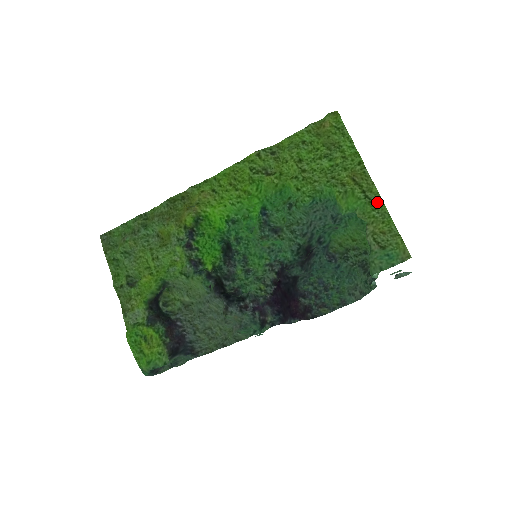
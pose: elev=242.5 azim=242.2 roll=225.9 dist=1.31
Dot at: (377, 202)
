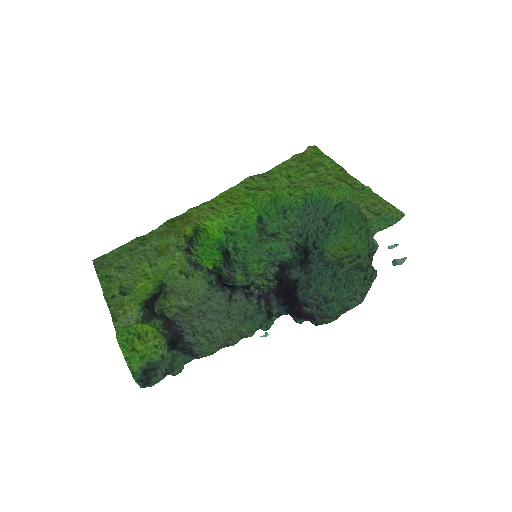
Dot at: (363, 189)
